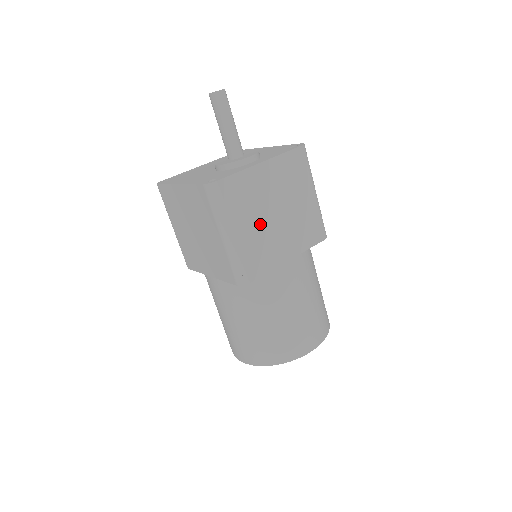
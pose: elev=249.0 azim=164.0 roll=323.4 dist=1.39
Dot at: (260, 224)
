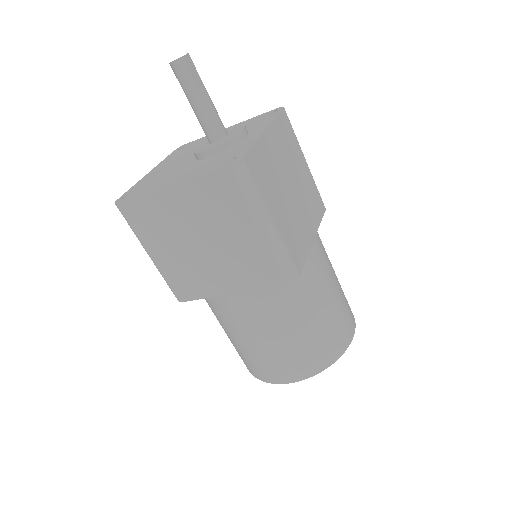
Dot at: (285, 203)
